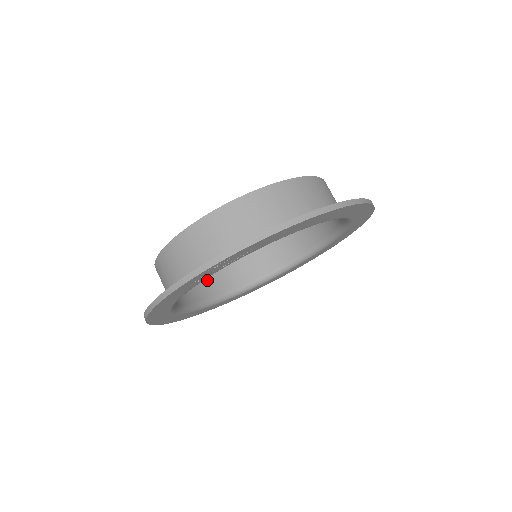
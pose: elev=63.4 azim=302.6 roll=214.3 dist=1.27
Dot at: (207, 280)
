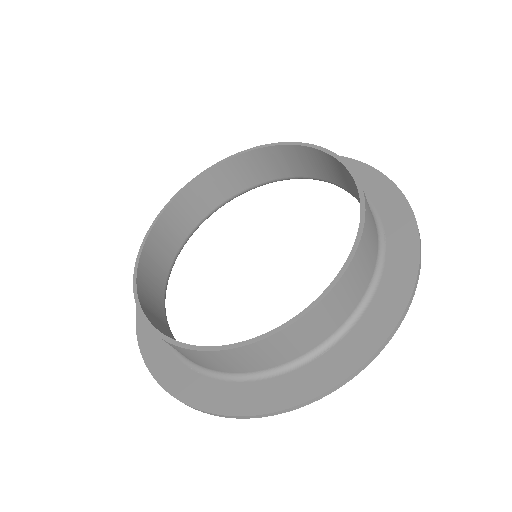
Dot at: (188, 207)
